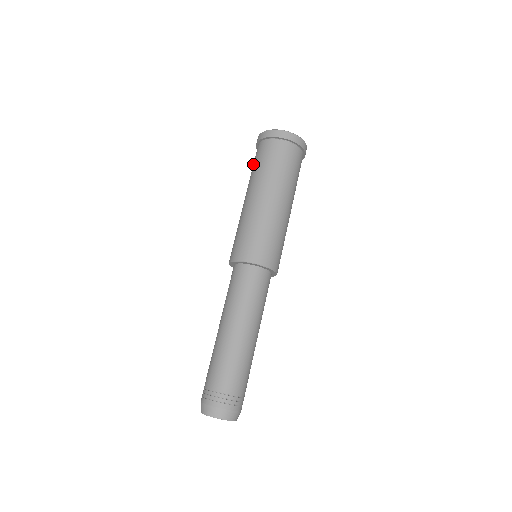
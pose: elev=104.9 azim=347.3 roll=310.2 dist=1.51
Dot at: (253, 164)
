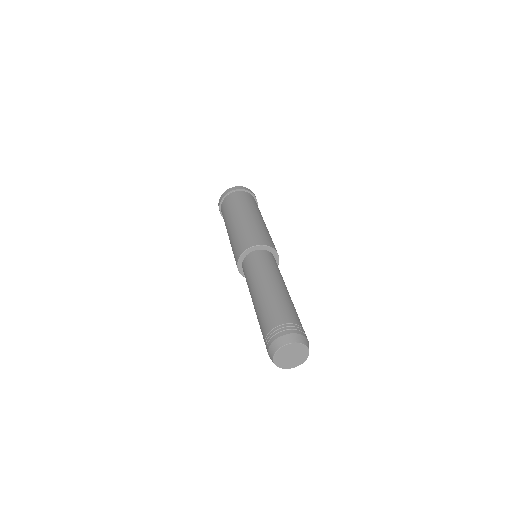
Dot at: occluded
